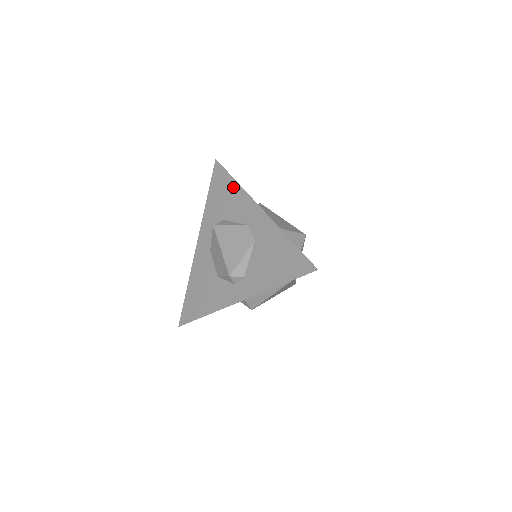
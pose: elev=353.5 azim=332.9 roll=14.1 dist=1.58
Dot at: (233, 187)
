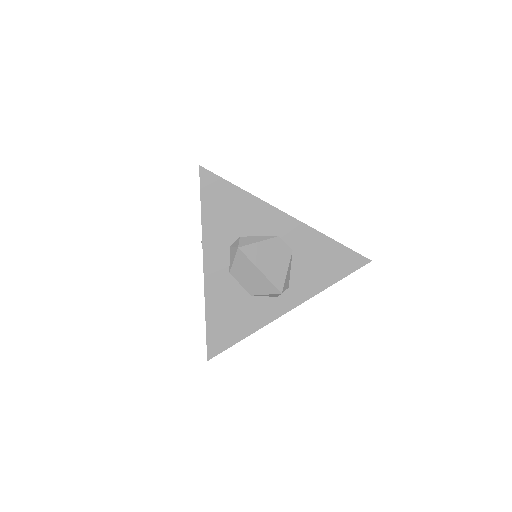
Dot at: (243, 198)
